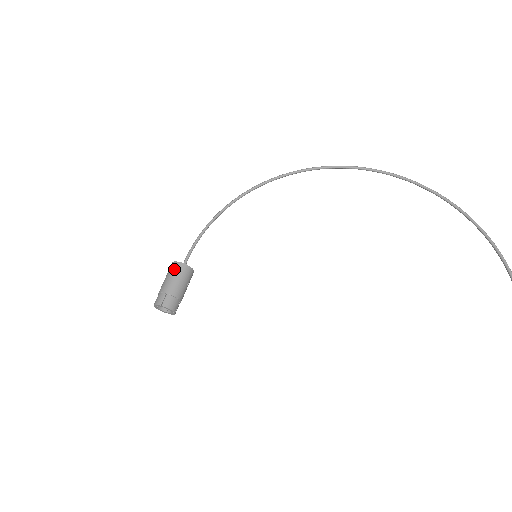
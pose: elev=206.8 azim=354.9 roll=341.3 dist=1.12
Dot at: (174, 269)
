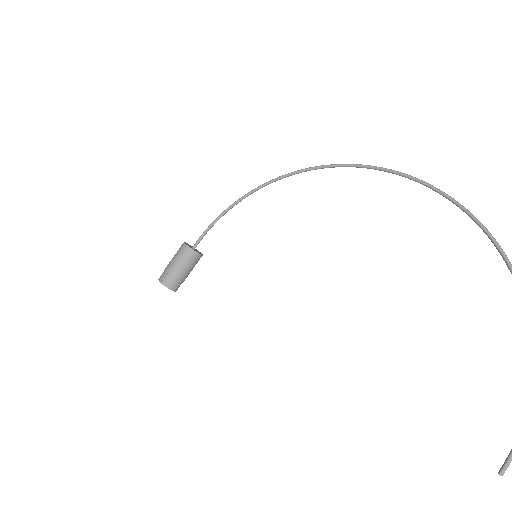
Dot at: (180, 250)
